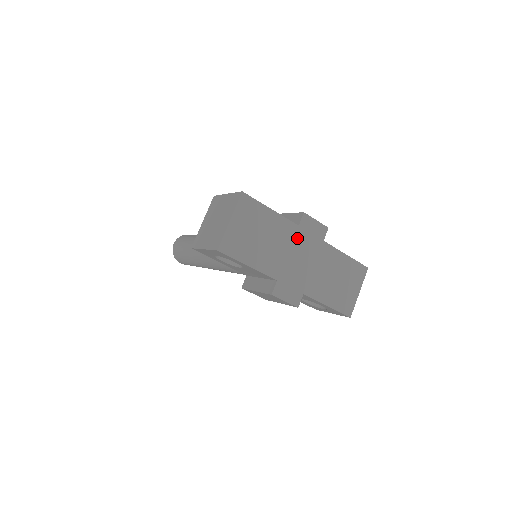
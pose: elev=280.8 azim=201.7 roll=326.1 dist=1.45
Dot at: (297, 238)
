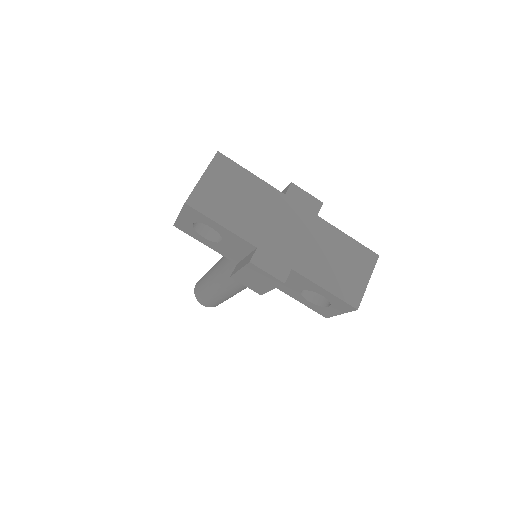
Dot at: (283, 207)
